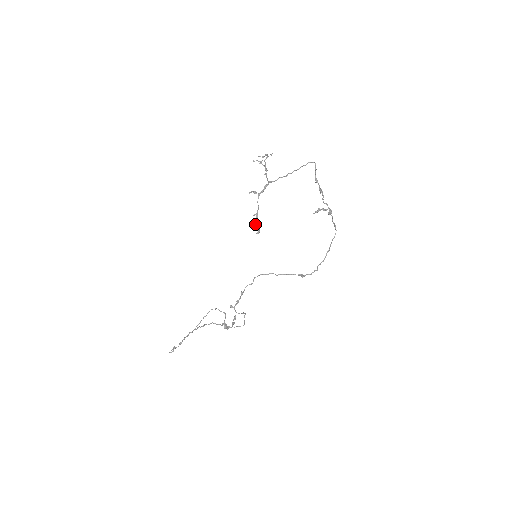
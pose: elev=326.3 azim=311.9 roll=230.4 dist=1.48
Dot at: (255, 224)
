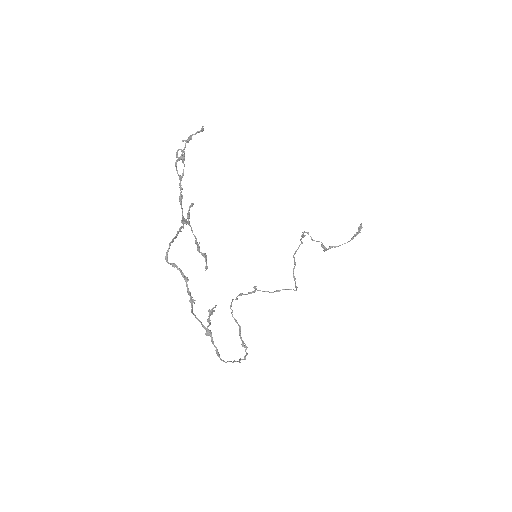
Dot at: (204, 254)
